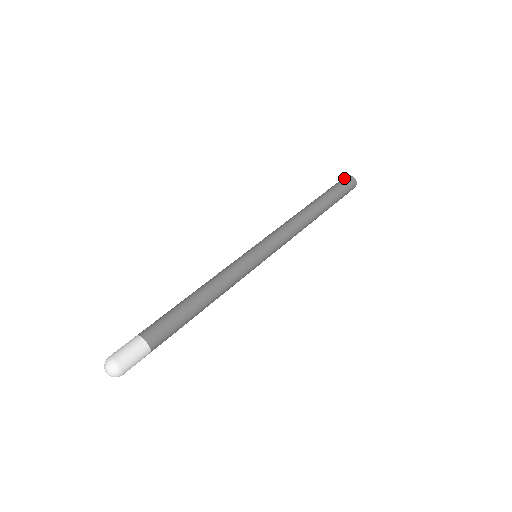
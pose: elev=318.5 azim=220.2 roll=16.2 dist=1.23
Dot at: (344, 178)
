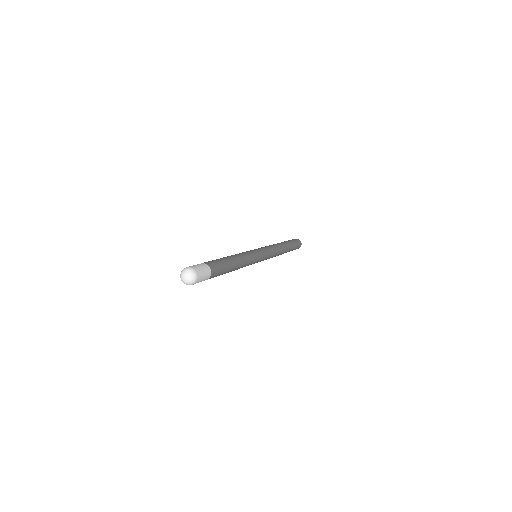
Dot at: occluded
